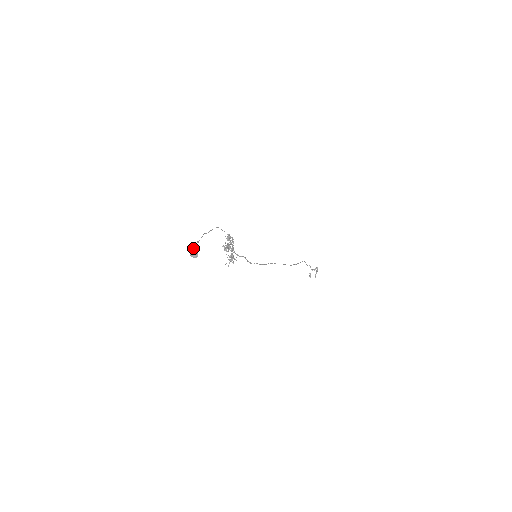
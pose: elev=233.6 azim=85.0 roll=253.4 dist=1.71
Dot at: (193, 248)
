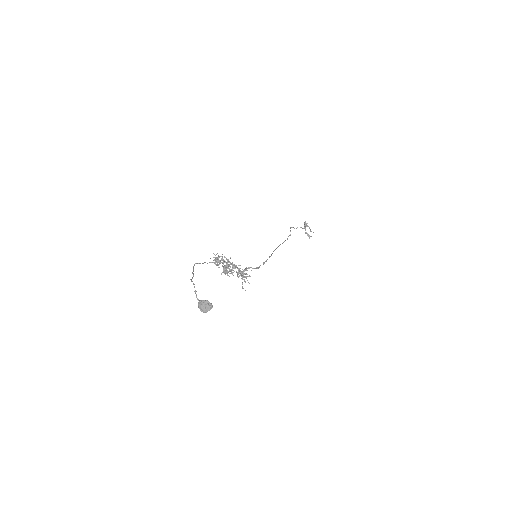
Dot at: (198, 303)
